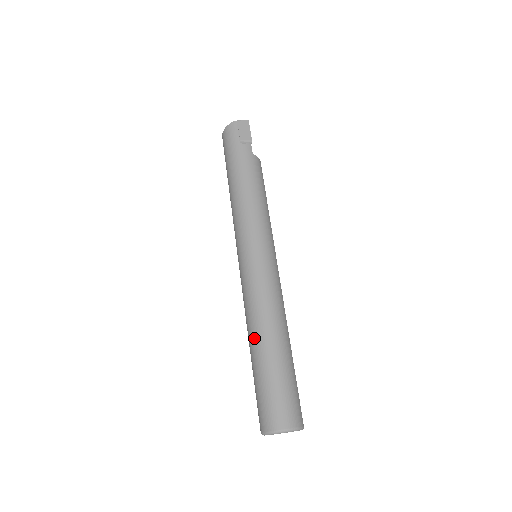
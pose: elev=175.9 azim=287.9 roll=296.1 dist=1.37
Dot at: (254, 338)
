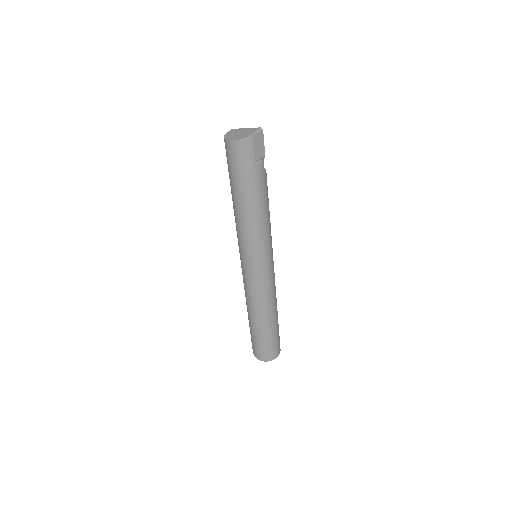
Dot at: (259, 319)
